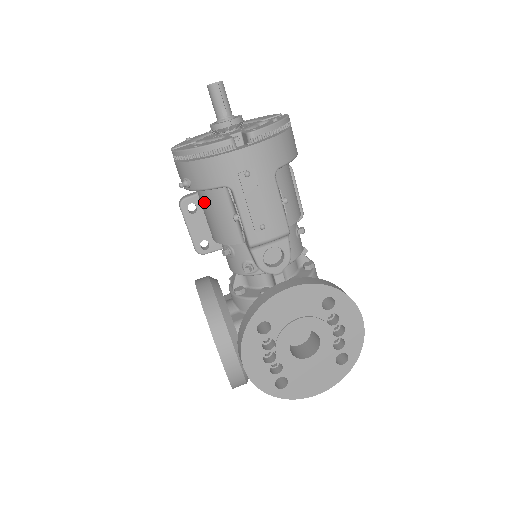
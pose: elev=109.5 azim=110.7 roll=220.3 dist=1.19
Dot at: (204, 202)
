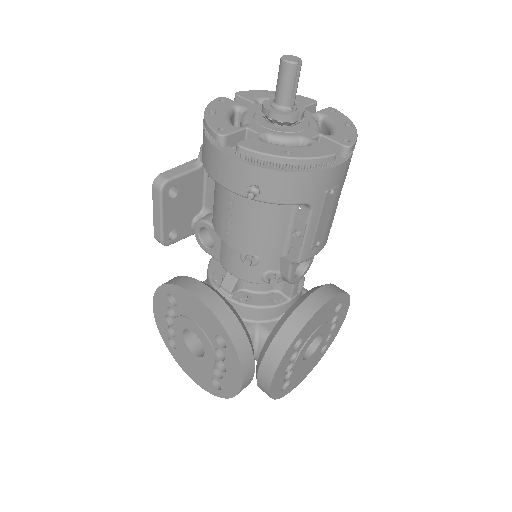
Dot at: (249, 208)
